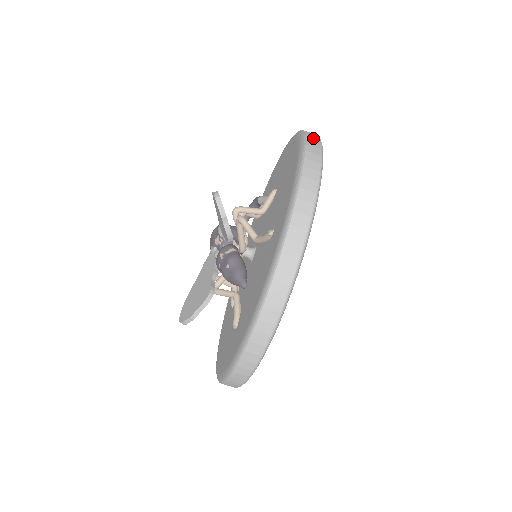
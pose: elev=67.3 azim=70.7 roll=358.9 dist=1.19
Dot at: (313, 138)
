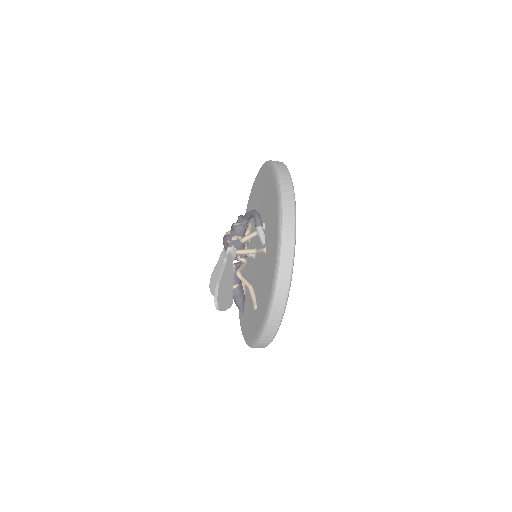
Dot at: (284, 281)
